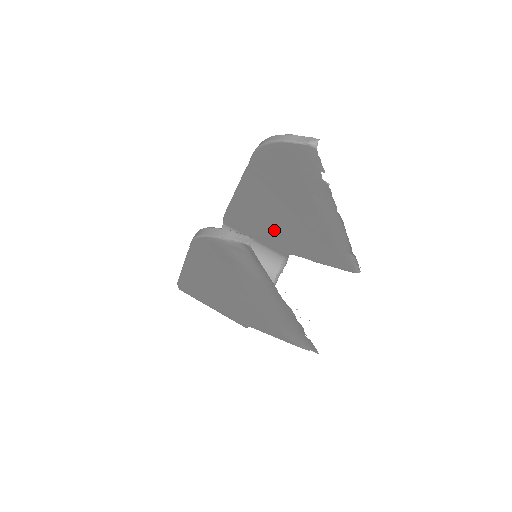
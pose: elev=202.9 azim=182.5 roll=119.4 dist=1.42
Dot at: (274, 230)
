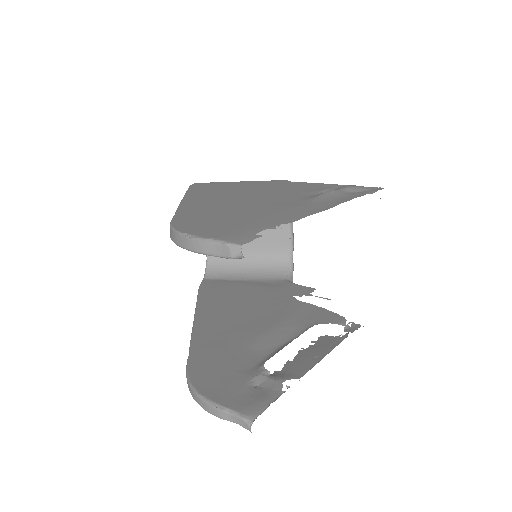
Dot at: occluded
